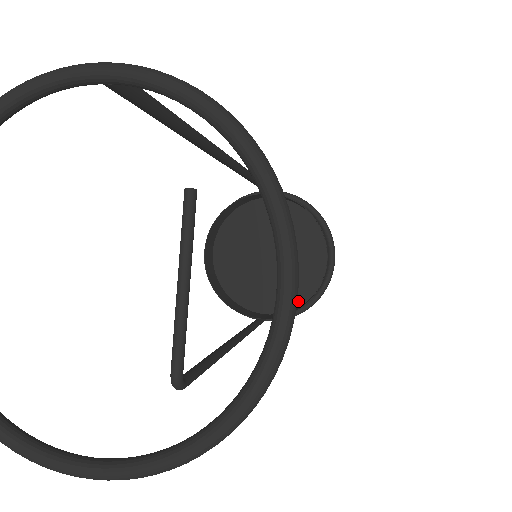
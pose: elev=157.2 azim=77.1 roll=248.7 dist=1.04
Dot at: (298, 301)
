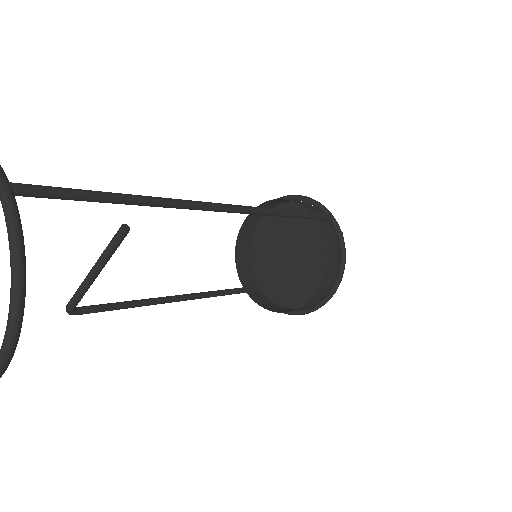
Dot at: (282, 302)
